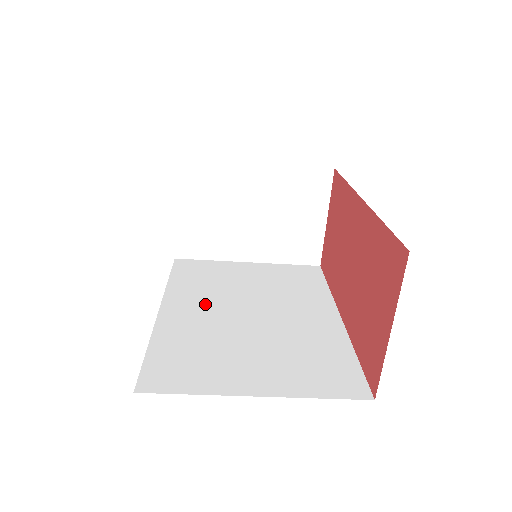
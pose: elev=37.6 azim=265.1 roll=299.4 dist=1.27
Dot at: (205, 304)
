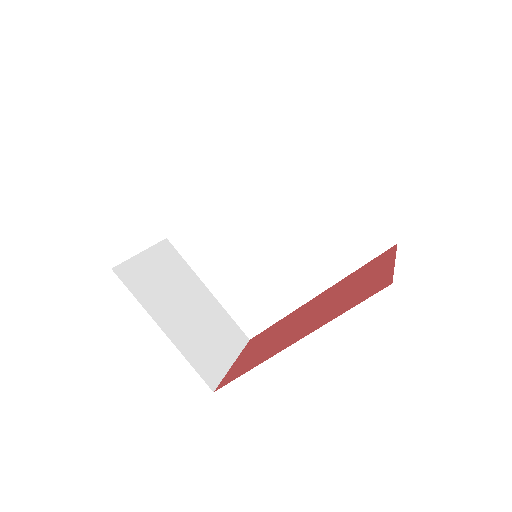
Dot at: occluded
